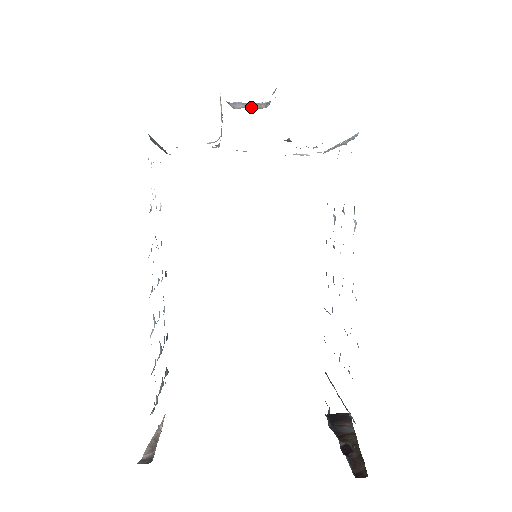
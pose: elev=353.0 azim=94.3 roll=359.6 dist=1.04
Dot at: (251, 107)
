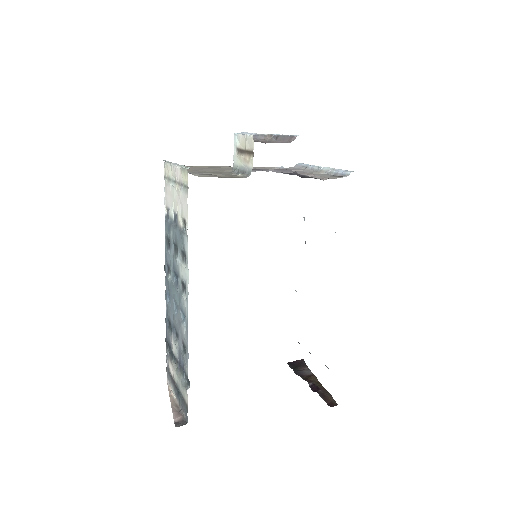
Dot at: (259, 138)
